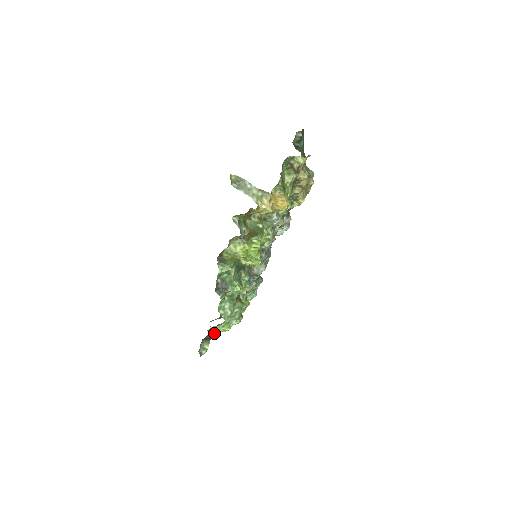
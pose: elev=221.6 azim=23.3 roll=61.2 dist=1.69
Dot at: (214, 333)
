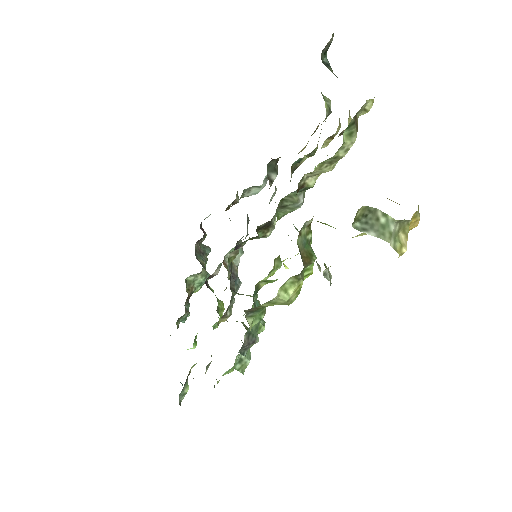
Dot at: (214, 385)
